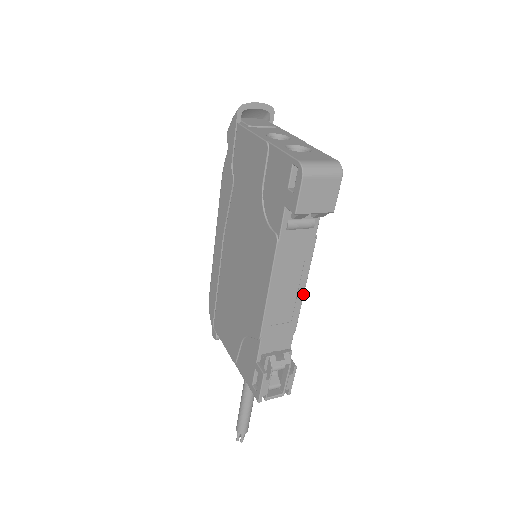
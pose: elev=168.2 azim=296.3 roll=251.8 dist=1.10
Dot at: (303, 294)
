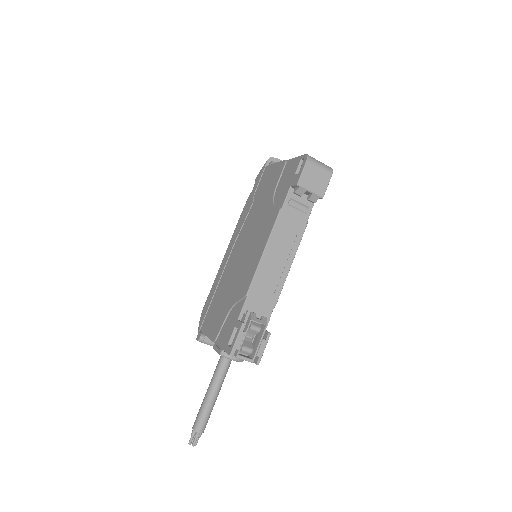
Dot at: (289, 270)
